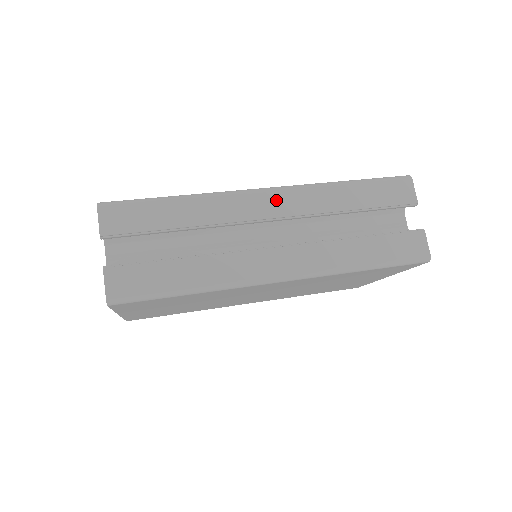
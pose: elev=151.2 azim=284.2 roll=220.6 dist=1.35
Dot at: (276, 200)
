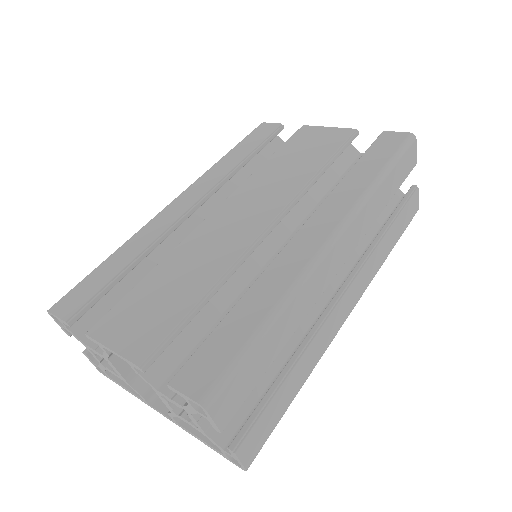
Dot at: (342, 246)
